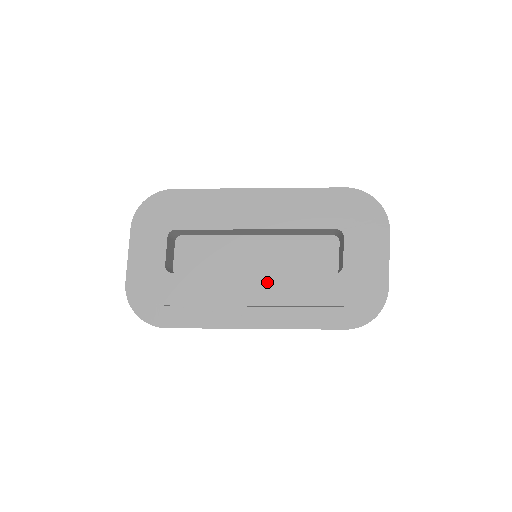
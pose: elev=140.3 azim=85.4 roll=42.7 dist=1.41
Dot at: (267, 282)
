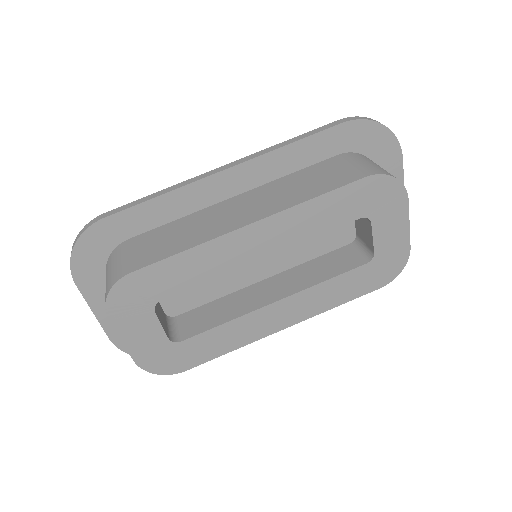
Dot at: (294, 303)
